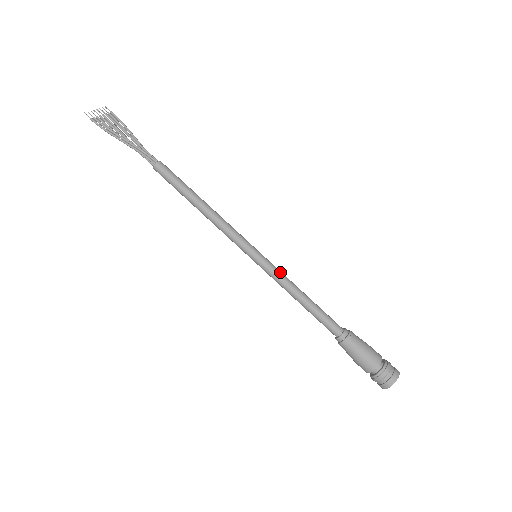
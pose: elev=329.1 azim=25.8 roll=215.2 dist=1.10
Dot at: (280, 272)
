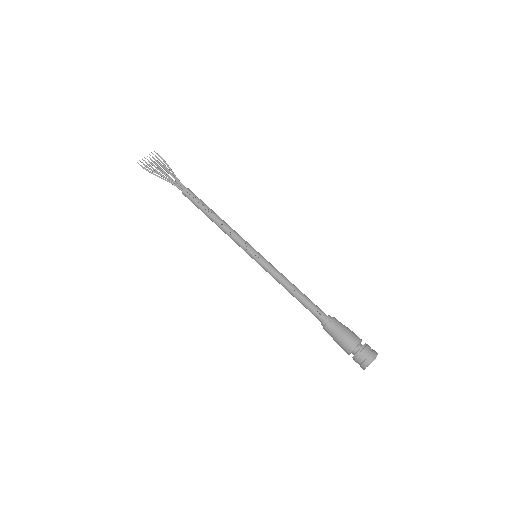
Dot at: (273, 269)
